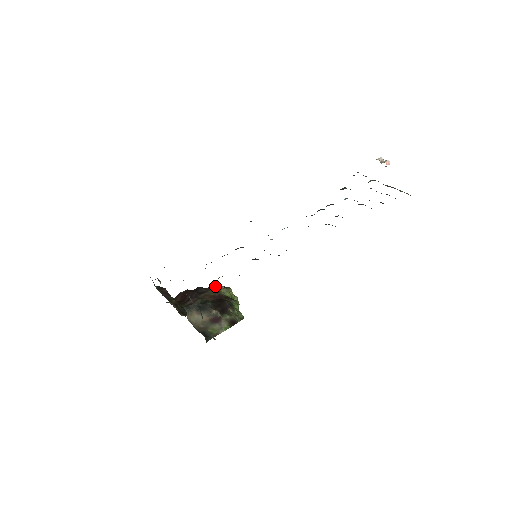
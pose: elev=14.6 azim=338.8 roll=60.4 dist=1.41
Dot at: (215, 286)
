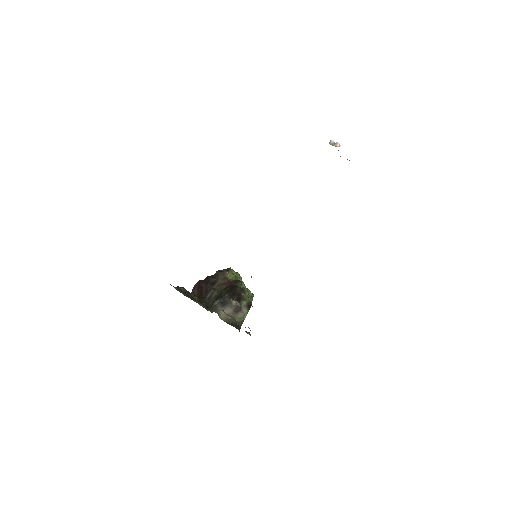
Dot at: (221, 274)
